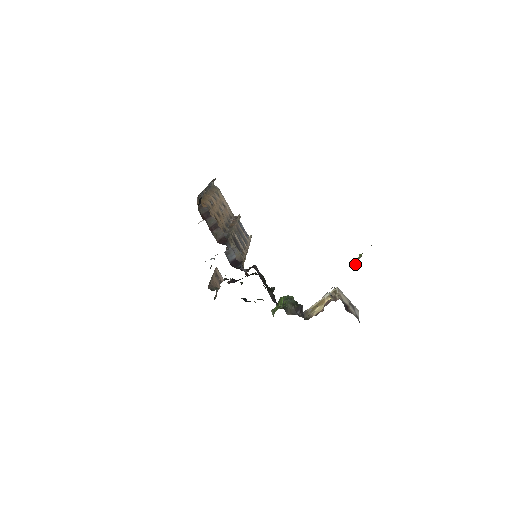
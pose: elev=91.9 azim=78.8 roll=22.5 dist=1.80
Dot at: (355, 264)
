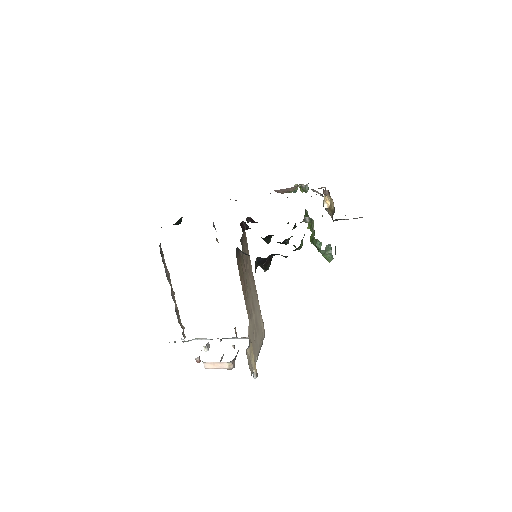
Dot at: (304, 188)
